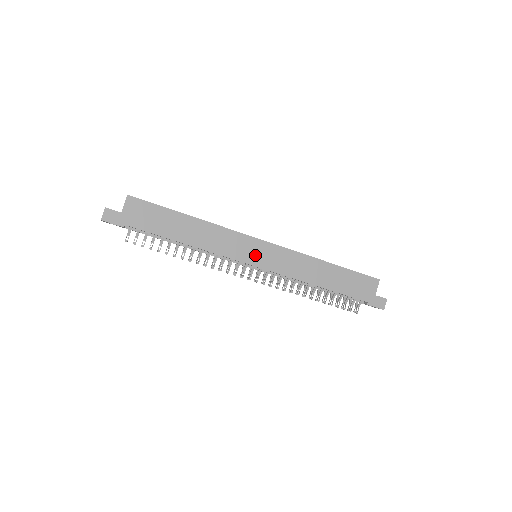
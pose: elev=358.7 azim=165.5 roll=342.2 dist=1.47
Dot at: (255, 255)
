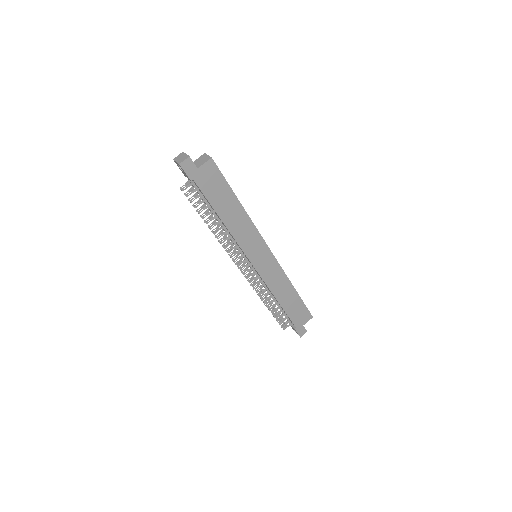
Dot at: (258, 257)
